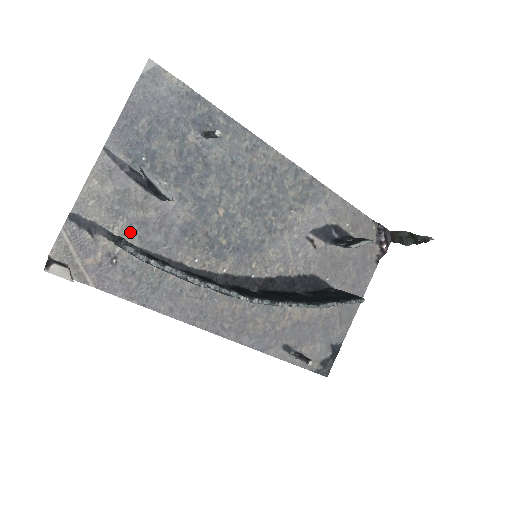
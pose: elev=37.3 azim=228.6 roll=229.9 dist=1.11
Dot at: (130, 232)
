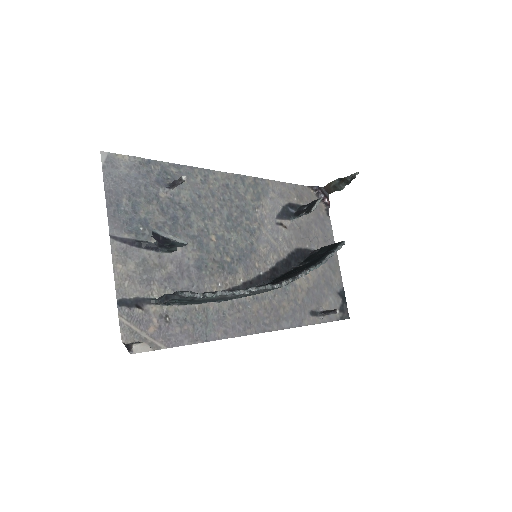
Dot at: (165, 290)
